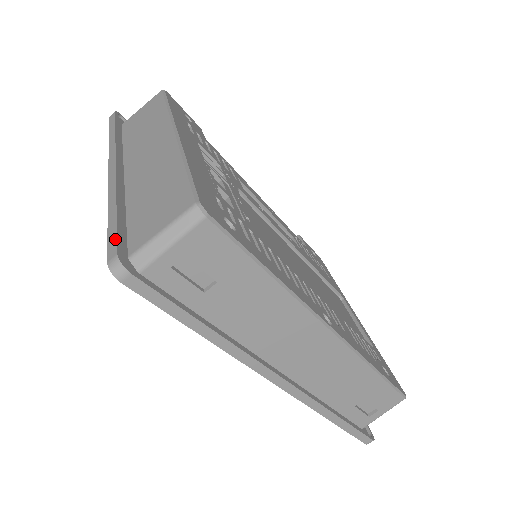
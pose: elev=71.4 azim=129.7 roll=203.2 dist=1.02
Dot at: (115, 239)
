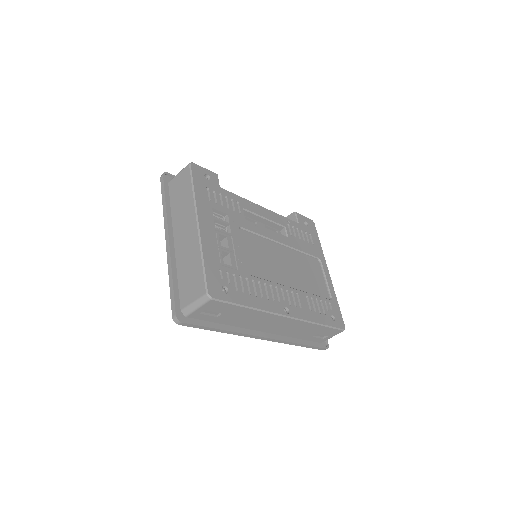
Dot at: (174, 304)
